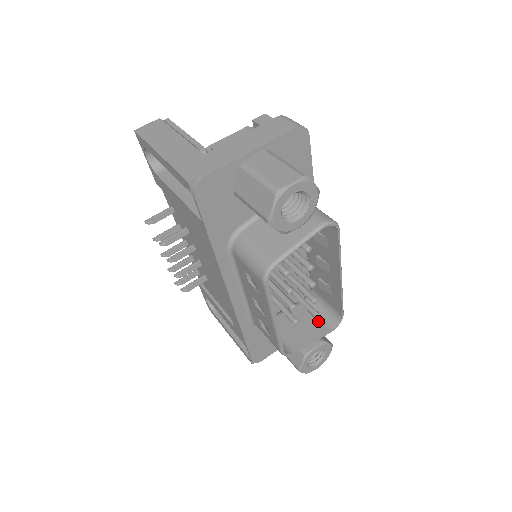
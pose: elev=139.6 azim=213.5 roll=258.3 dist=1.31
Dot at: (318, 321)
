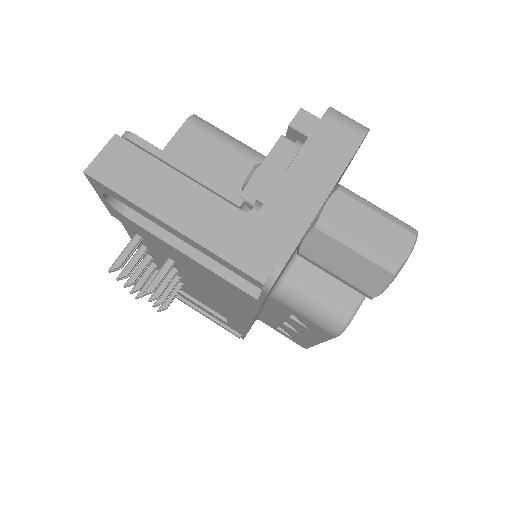
Dot at: occluded
